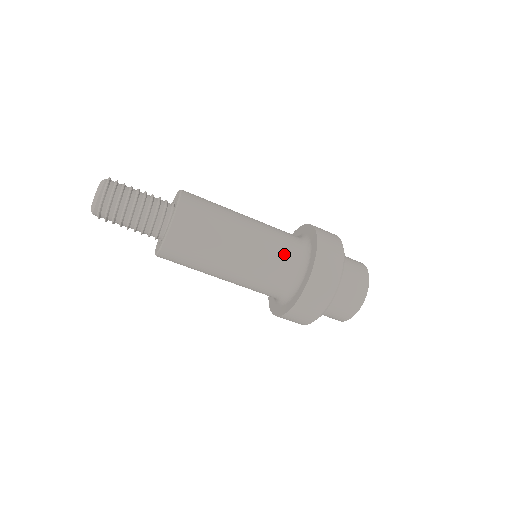
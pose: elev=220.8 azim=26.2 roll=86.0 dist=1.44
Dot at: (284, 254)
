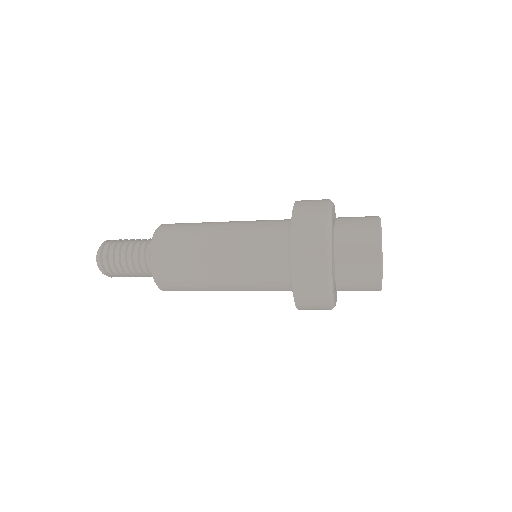
Dot at: (265, 239)
